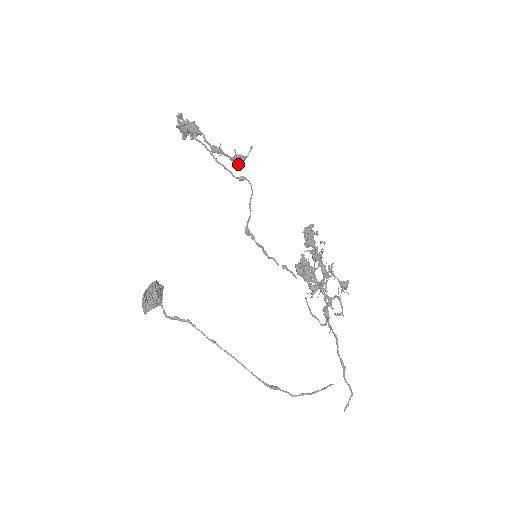
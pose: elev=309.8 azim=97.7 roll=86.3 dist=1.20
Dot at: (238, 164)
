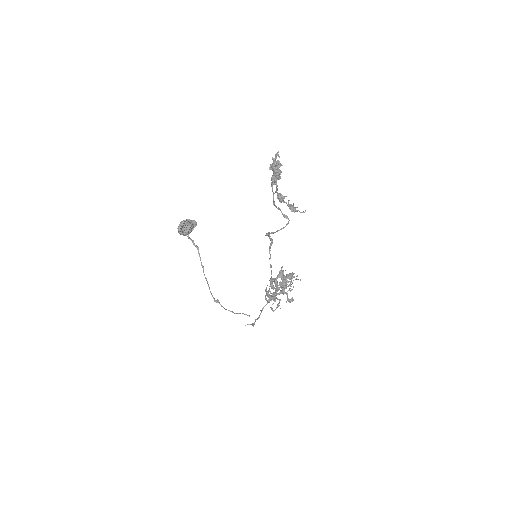
Dot at: occluded
